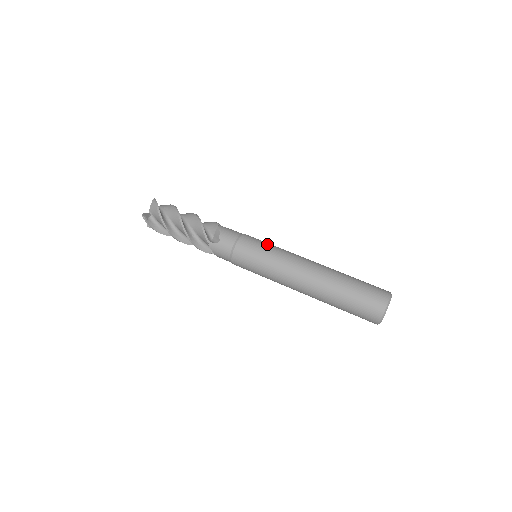
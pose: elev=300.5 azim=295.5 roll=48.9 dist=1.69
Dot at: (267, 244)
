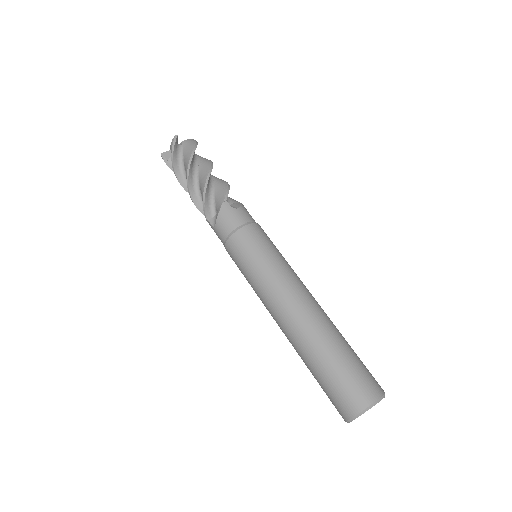
Dot at: (261, 254)
